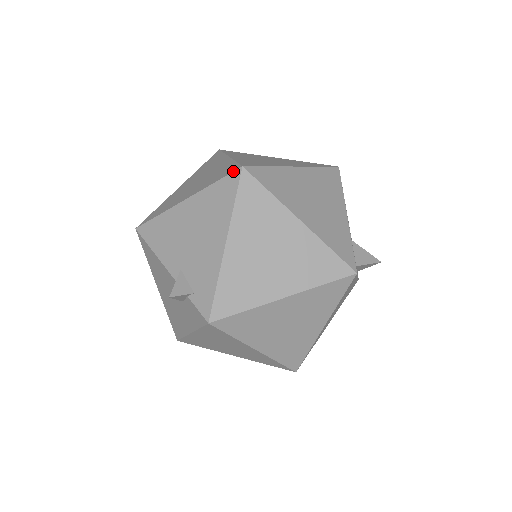
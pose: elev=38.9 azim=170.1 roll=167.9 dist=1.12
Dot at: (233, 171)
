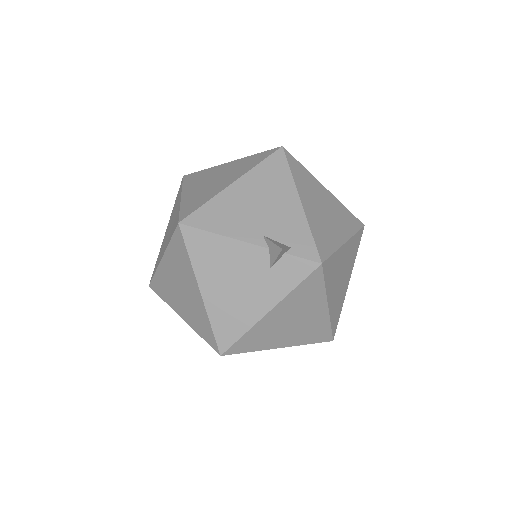
Dot at: (275, 151)
